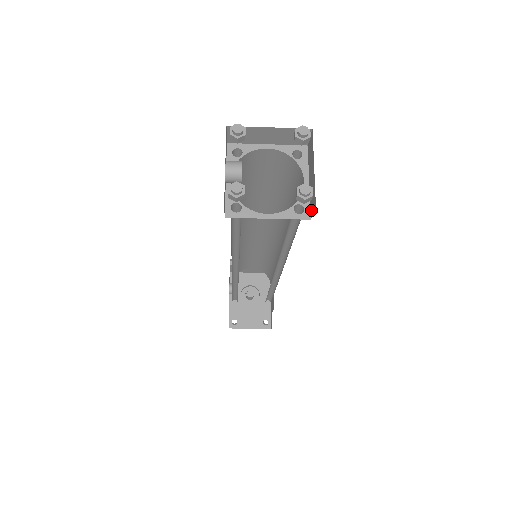
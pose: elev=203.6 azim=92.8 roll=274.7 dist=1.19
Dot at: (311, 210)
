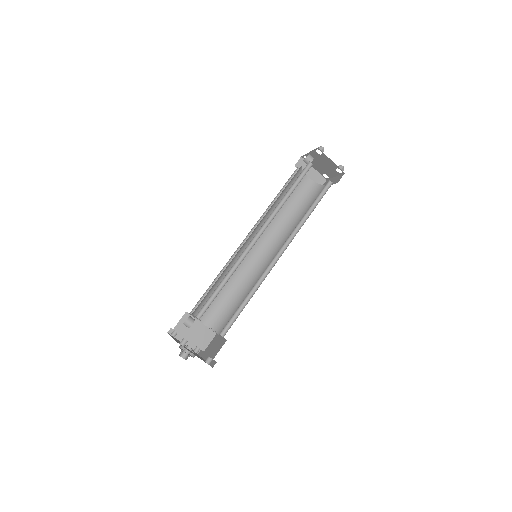
Dot at: (338, 181)
